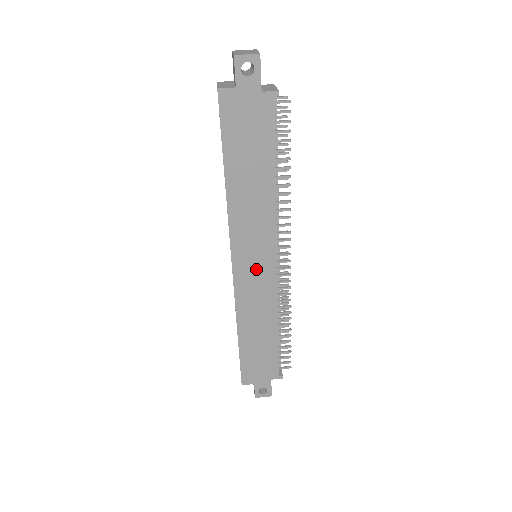
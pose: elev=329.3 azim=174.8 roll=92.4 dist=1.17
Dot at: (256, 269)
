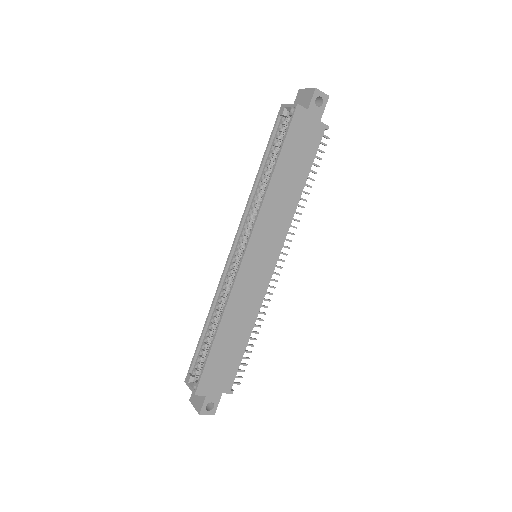
Dot at: (260, 264)
